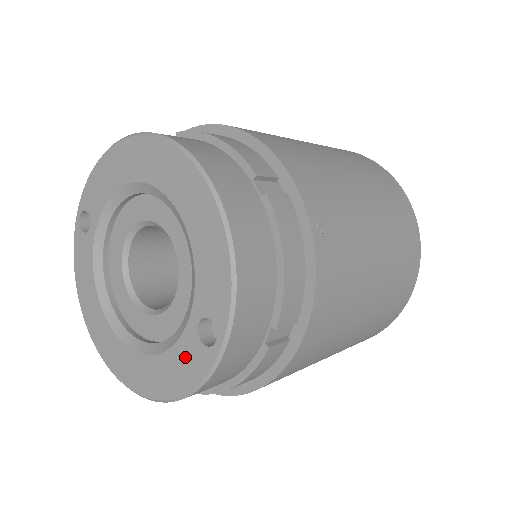
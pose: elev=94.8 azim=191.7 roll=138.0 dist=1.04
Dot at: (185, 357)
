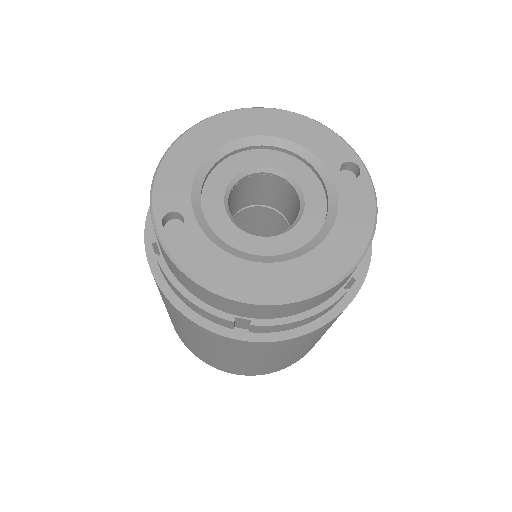
Dot at: (353, 199)
